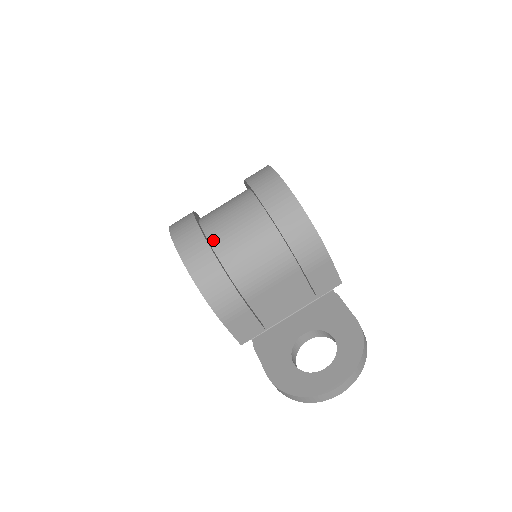
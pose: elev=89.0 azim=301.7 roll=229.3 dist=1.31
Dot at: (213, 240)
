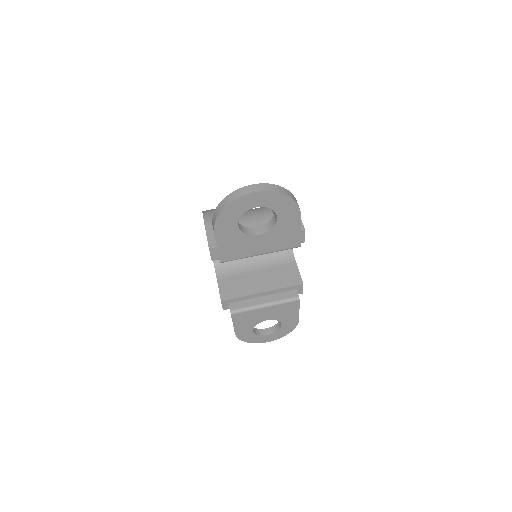
Dot at: occluded
